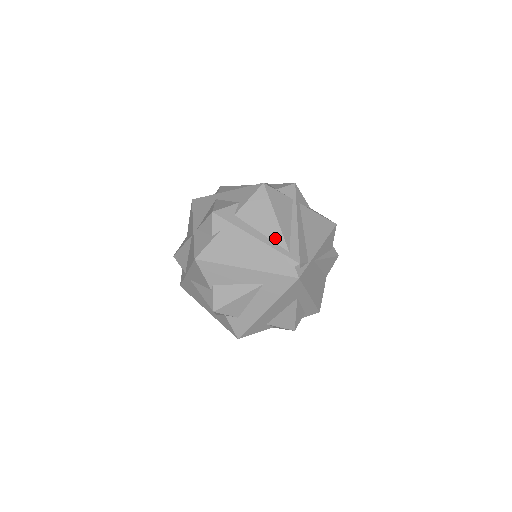
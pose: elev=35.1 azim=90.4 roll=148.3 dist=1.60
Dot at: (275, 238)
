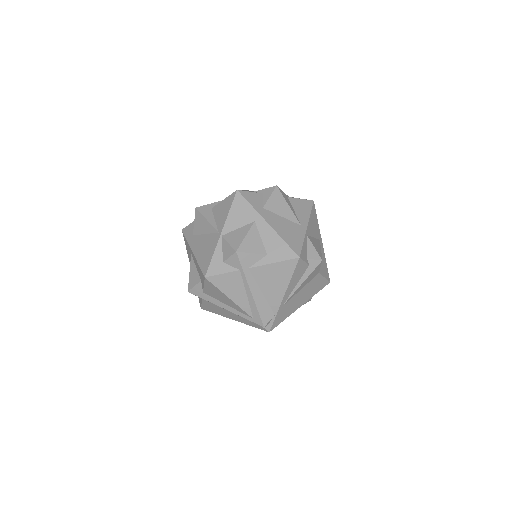
Dot at: (238, 310)
